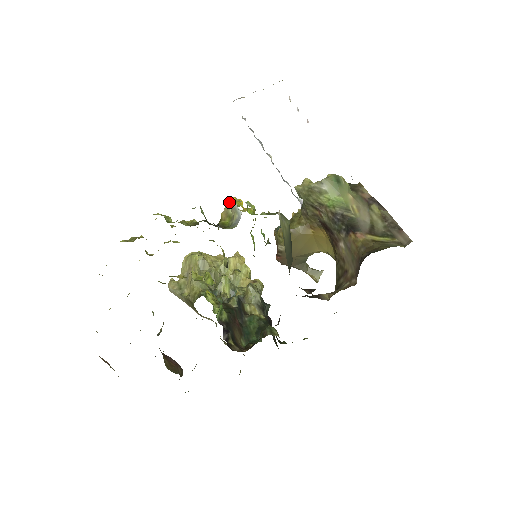
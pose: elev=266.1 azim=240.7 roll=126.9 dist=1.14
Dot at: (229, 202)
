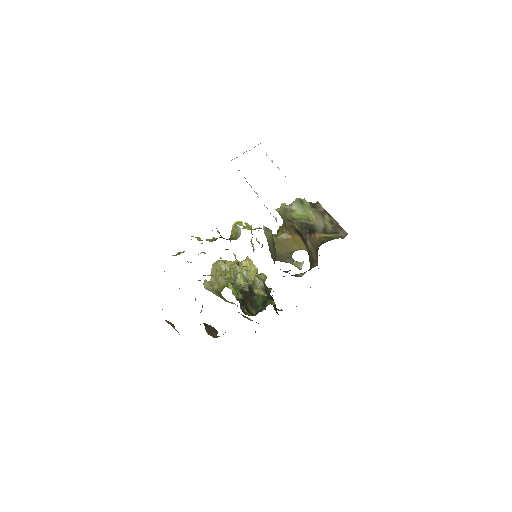
Dot at: (234, 224)
